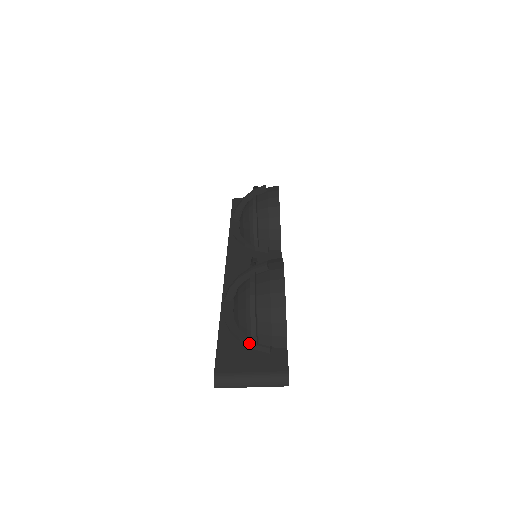
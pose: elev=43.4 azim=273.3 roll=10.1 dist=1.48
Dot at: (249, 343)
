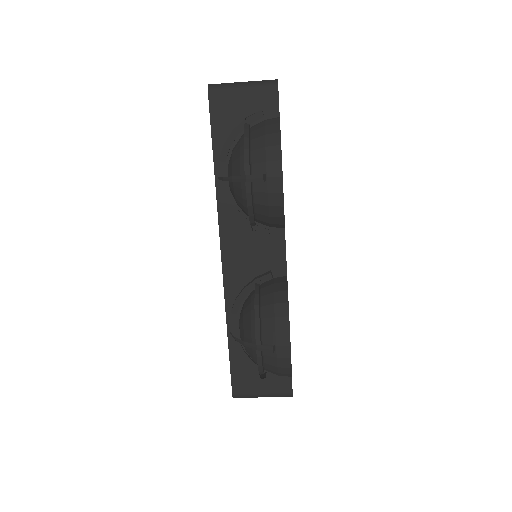
Dot at: occluded
